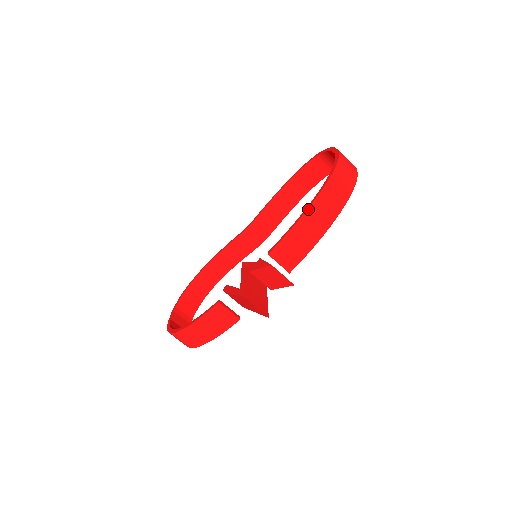
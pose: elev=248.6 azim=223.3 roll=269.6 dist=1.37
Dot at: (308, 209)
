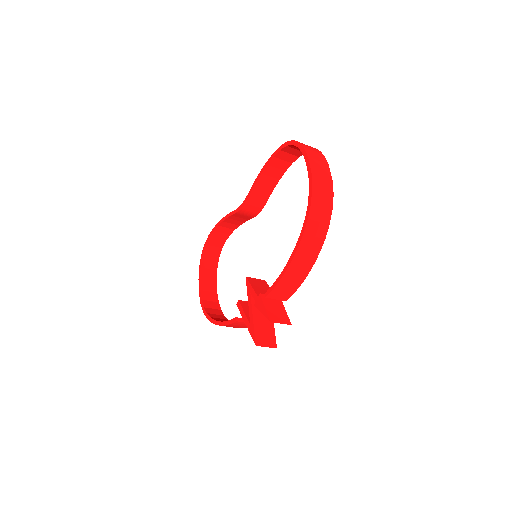
Dot at: (291, 262)
